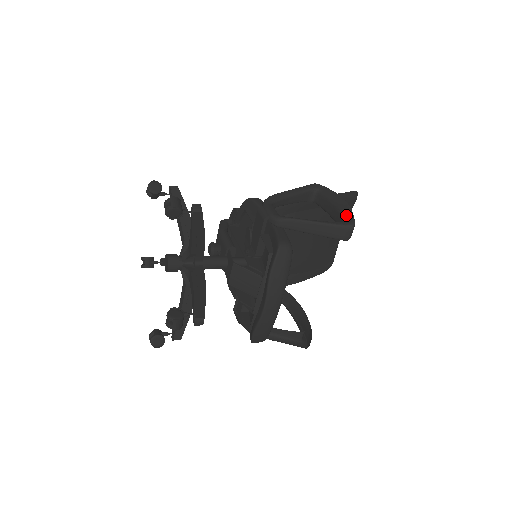
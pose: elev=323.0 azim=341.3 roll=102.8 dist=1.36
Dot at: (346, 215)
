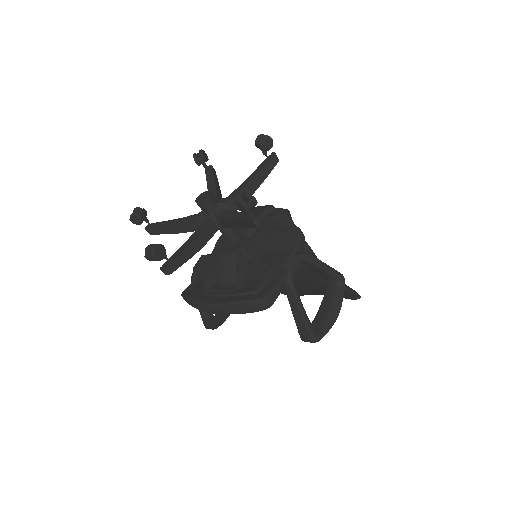
Dot at: (324, 328)
